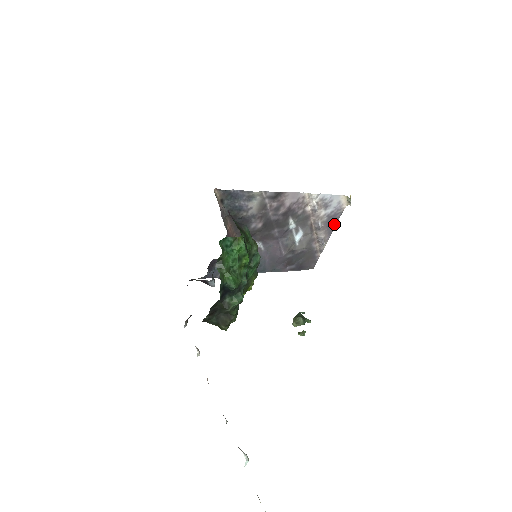
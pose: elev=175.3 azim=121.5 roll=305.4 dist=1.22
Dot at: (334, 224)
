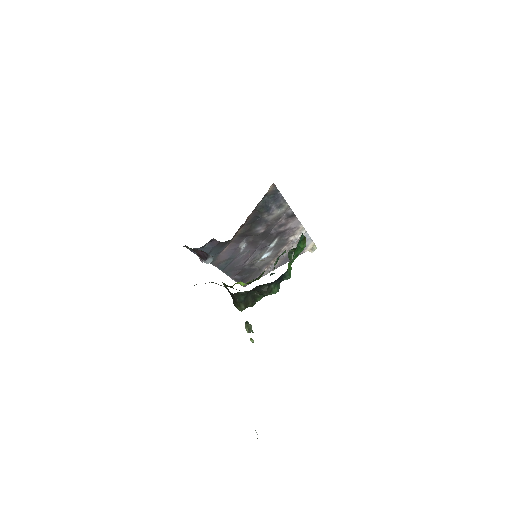
Dot at: (289, 260)
